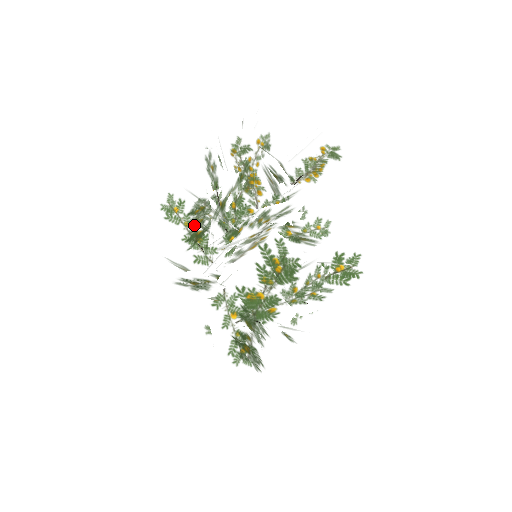
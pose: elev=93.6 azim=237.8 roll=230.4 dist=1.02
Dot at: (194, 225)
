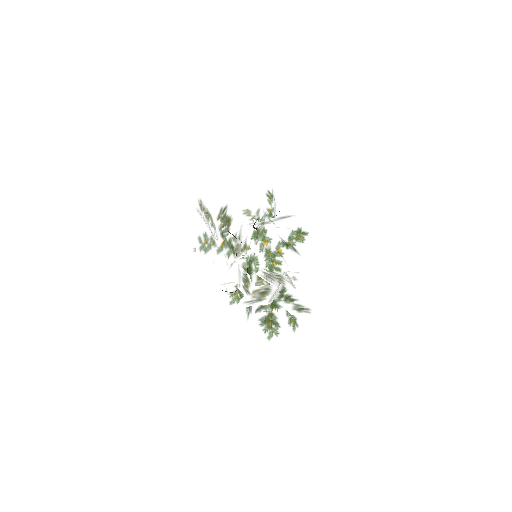
Dot at: occluded
